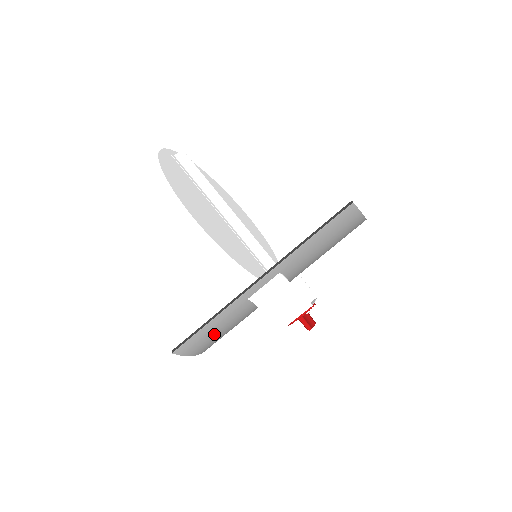
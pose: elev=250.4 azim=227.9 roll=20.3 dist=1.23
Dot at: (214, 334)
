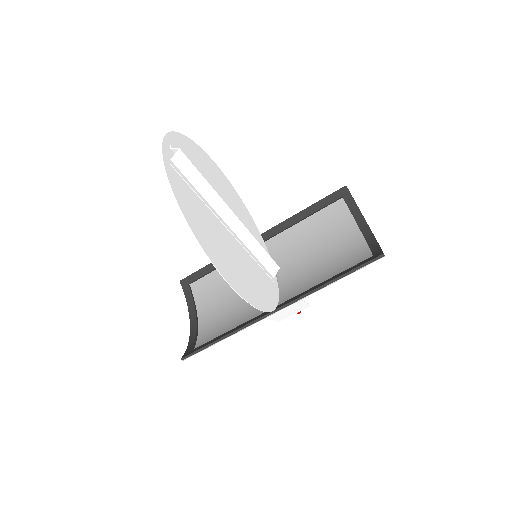
Dot at: (217, 334)
